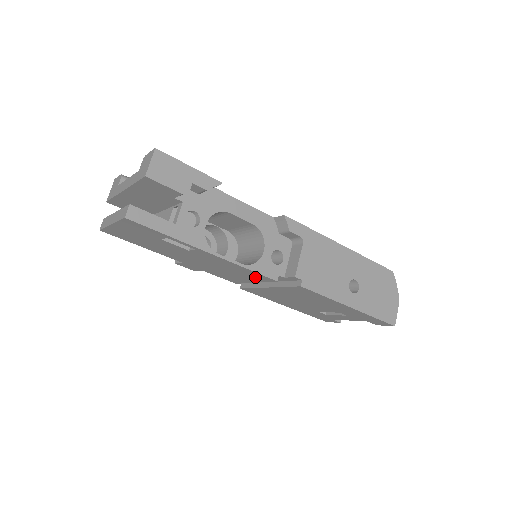
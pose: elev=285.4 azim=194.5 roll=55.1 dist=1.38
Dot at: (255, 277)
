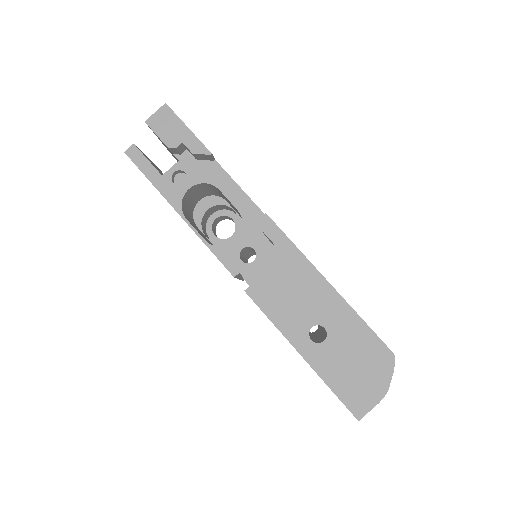
Dot at: occluded
